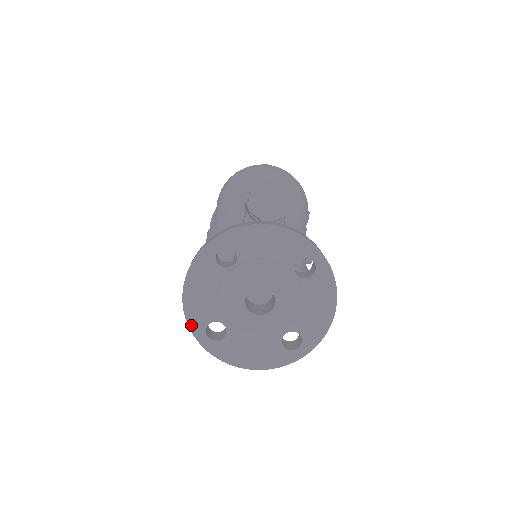
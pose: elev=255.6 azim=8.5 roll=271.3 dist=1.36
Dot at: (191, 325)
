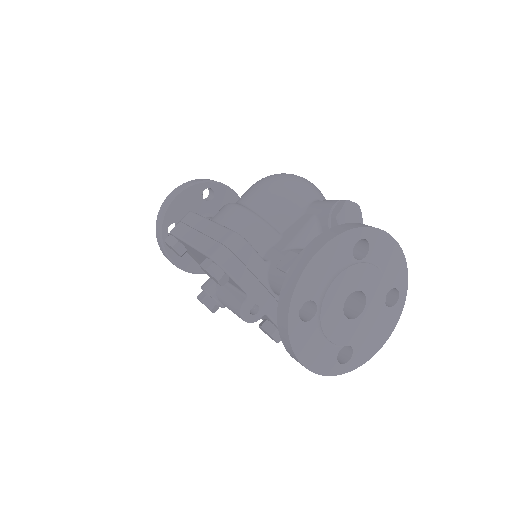
Dot at: (296, 292)
